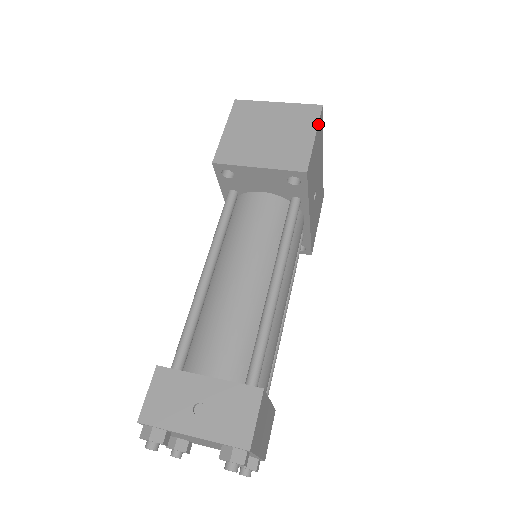
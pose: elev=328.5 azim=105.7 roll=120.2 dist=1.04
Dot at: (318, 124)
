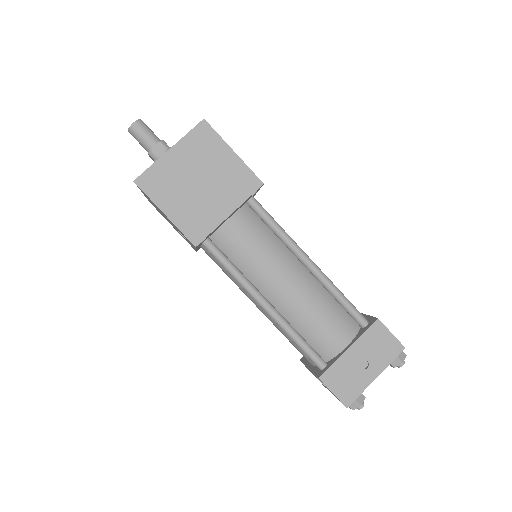
Dot at: (221, 138)
